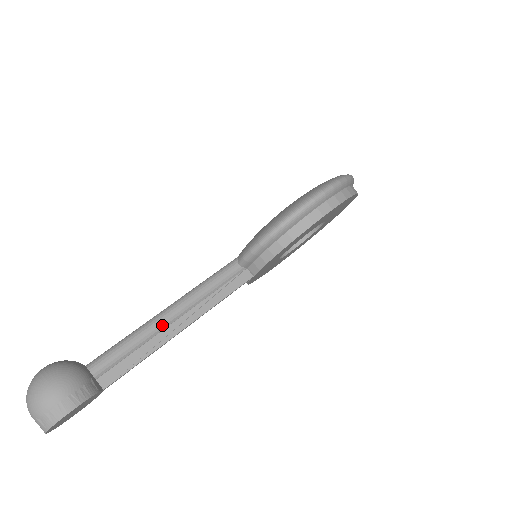
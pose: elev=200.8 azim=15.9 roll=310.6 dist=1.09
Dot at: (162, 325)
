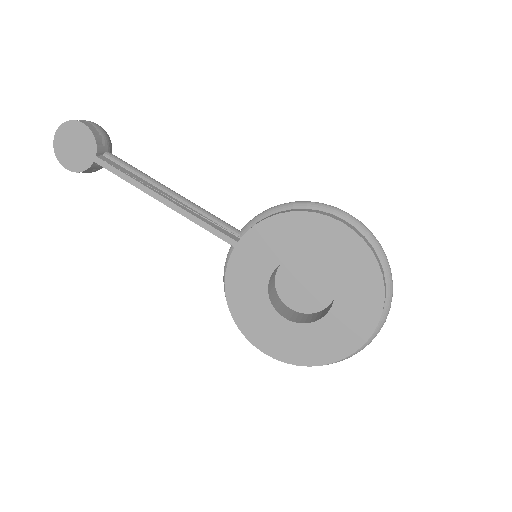
Dot at: (161, 185)
